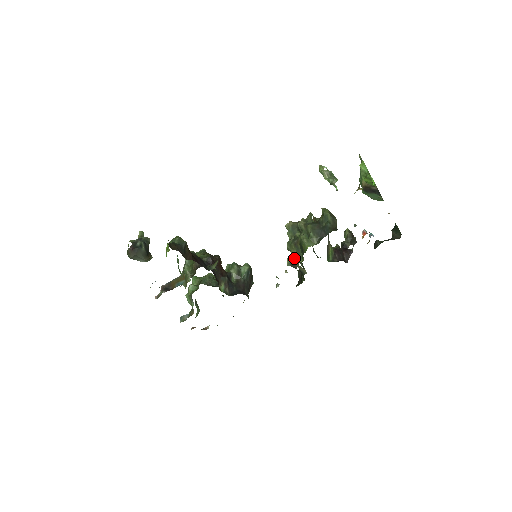
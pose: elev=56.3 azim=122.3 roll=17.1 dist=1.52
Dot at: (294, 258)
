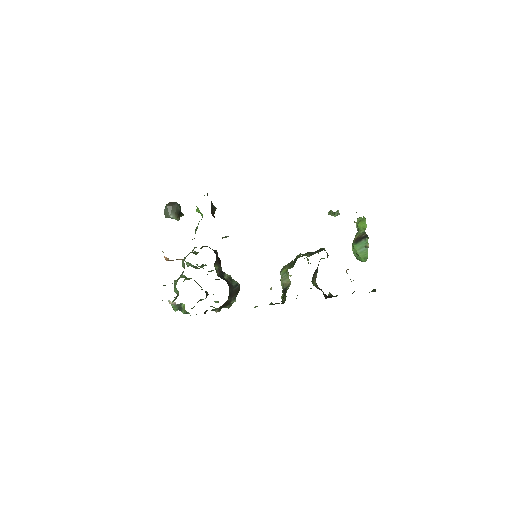
Dot at: (285, 269)
